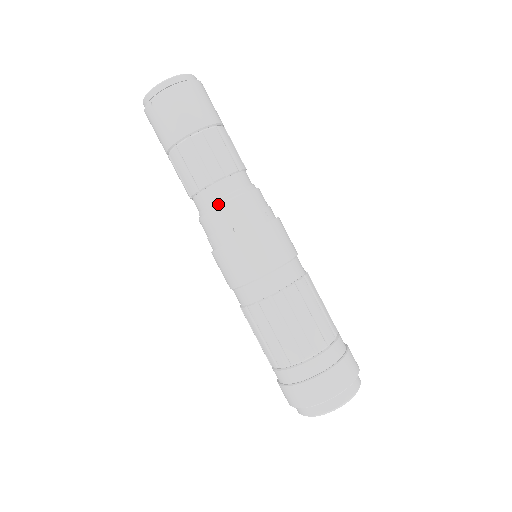
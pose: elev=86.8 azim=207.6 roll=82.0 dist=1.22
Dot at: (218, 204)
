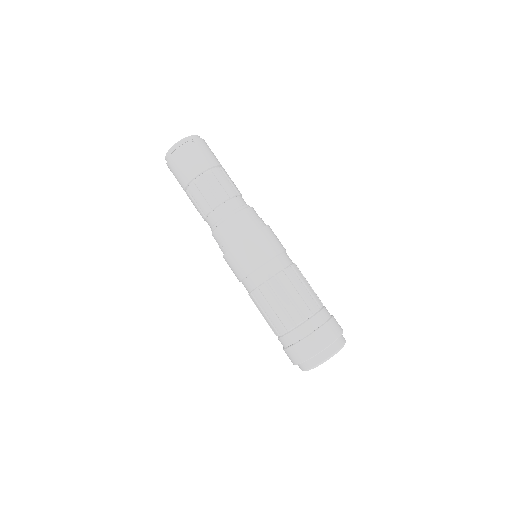
Dot at: (213, 230)
